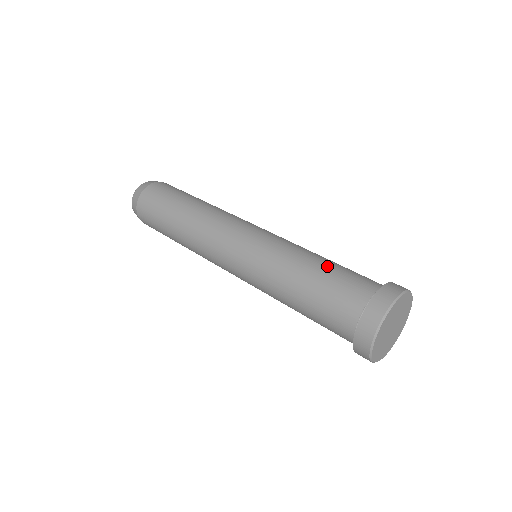
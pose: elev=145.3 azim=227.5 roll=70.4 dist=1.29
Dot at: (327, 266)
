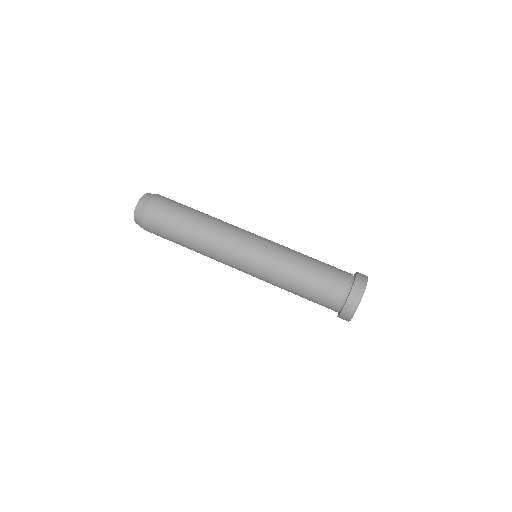
Dot at: (308, 287)
